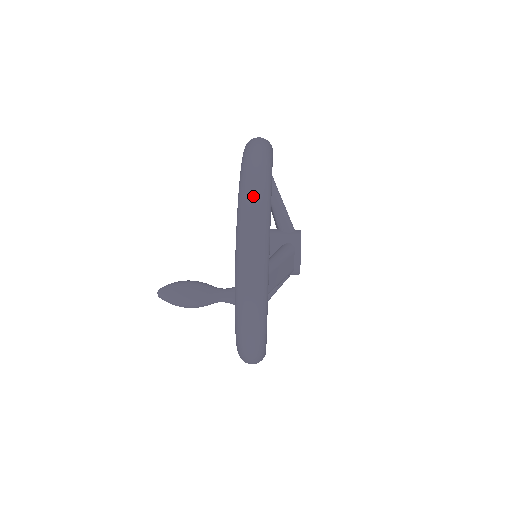
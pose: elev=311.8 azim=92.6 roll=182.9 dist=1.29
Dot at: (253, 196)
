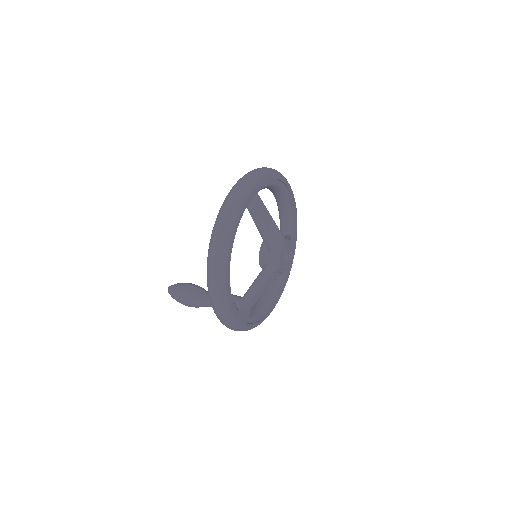
Dot at: occluded
